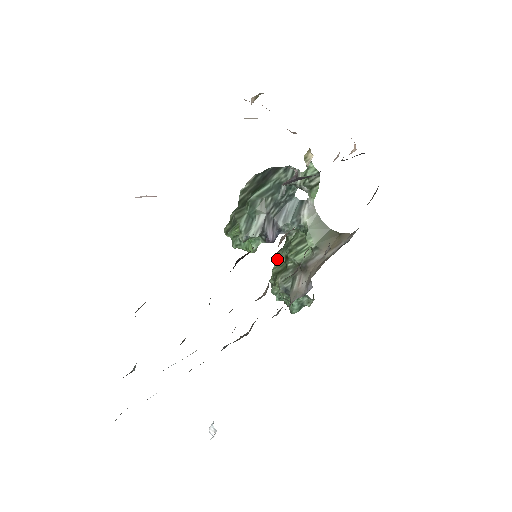
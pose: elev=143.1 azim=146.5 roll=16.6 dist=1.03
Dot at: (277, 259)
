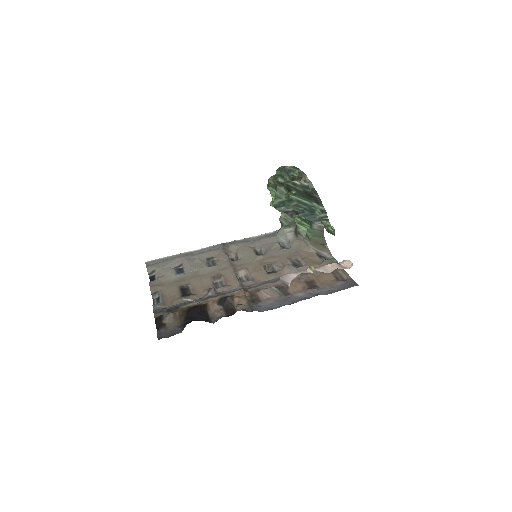
Dot at: occluded
